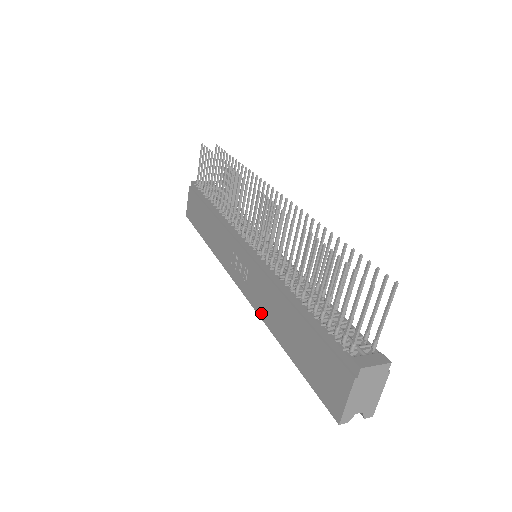
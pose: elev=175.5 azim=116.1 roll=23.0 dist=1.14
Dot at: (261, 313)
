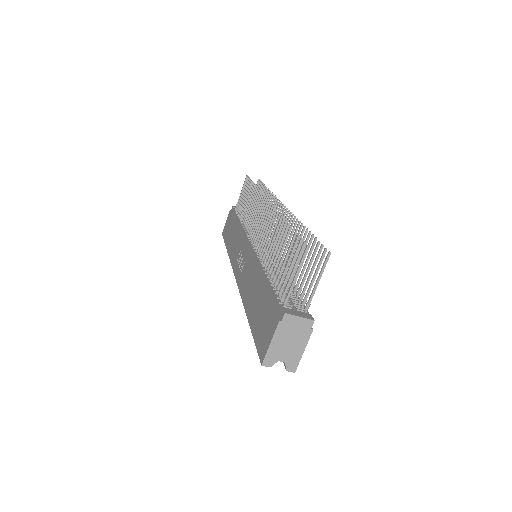
Dot at: (242, 294)
